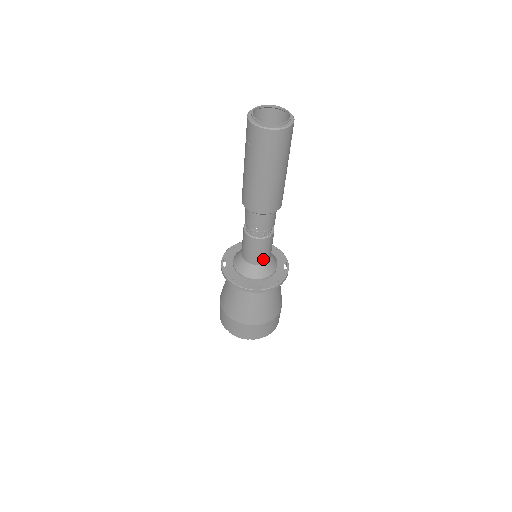
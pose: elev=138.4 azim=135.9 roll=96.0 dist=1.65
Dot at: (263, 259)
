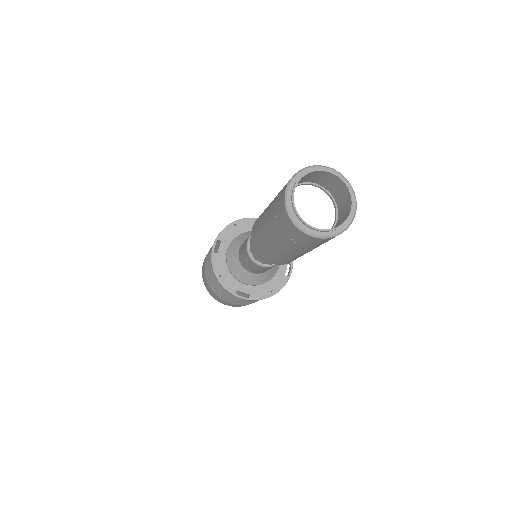
Dot at: (261, 272)
